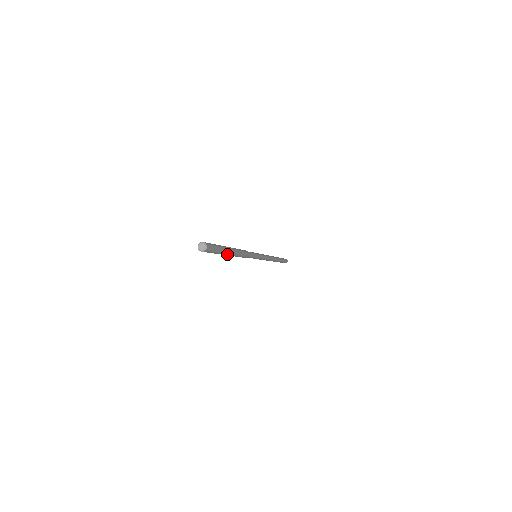
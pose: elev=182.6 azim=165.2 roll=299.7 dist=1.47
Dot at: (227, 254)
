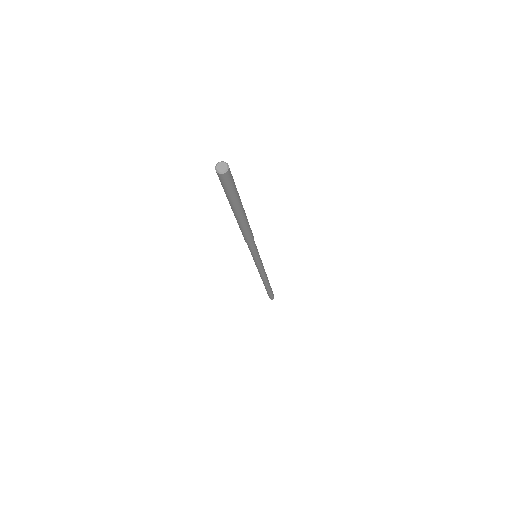
Dot at: (242, 209)
